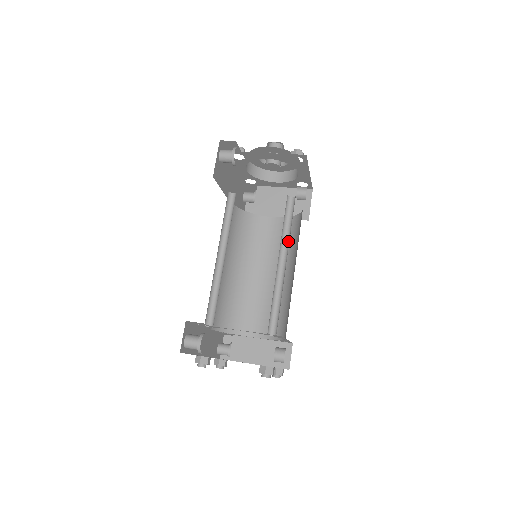
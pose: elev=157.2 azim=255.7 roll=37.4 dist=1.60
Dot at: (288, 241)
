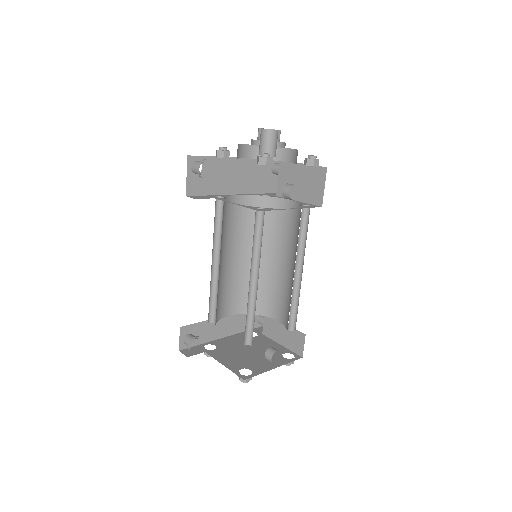
Dot at: occluded
